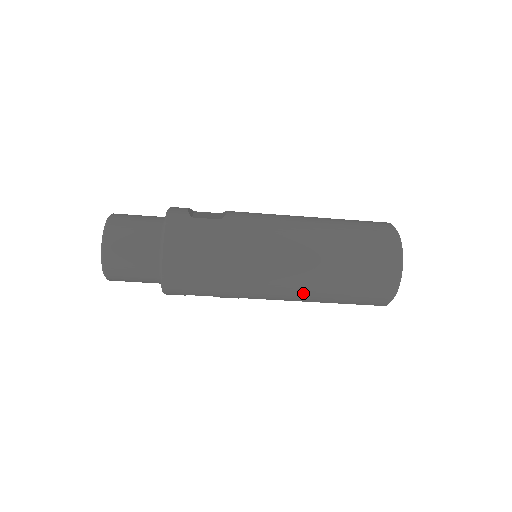
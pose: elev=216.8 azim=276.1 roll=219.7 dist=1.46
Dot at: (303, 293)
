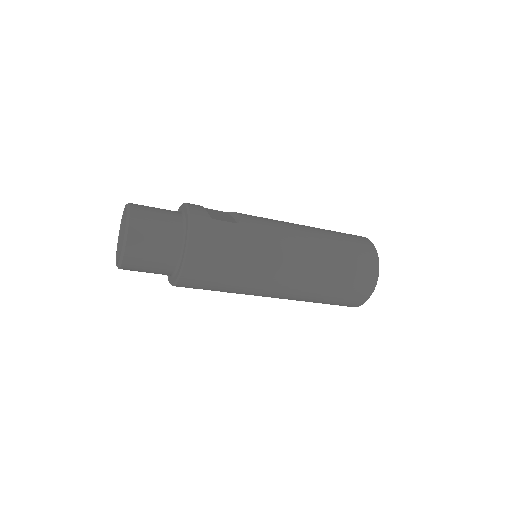
Dot at: (298, 295)
